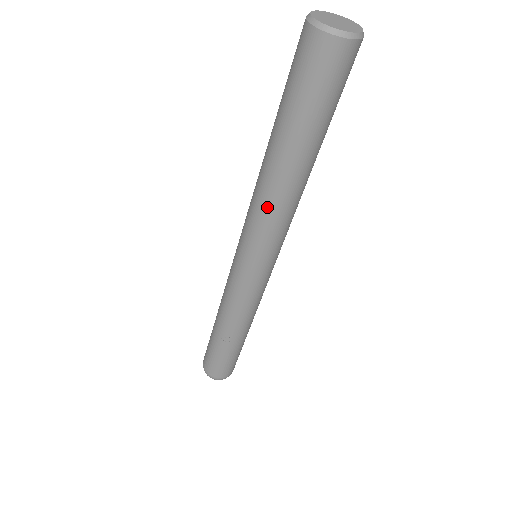
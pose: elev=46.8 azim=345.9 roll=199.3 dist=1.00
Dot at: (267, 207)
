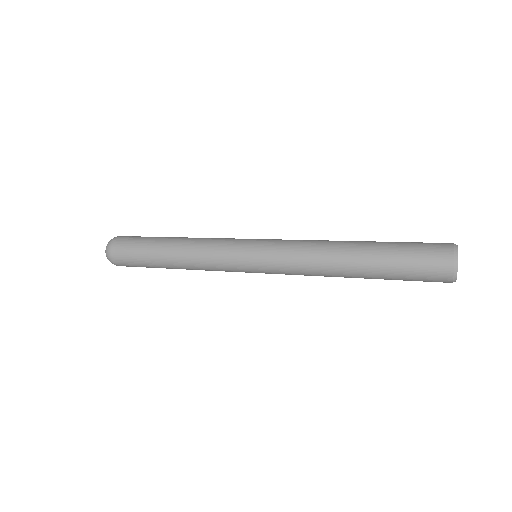
Dot at: occluded
